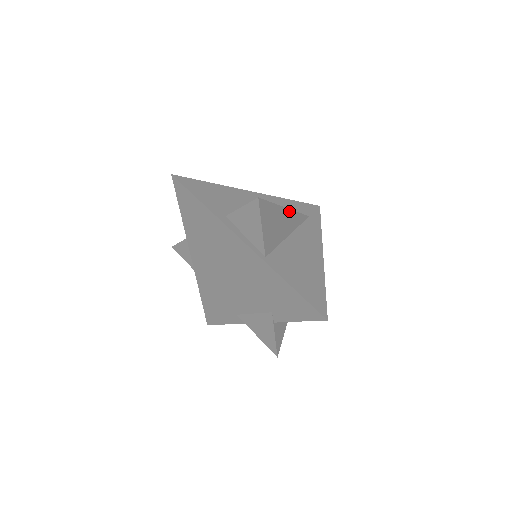
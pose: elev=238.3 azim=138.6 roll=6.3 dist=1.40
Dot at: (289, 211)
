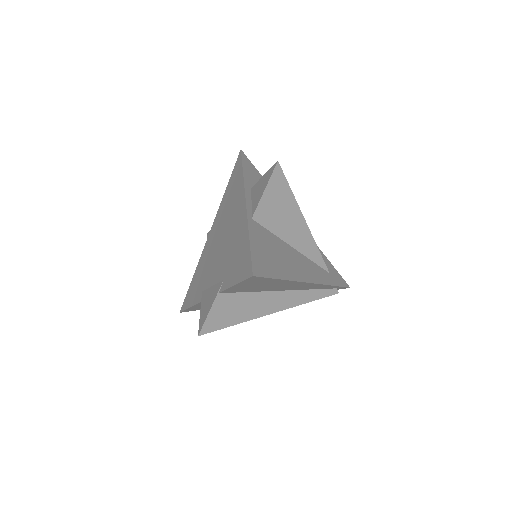
Dot at: (307, 228)
